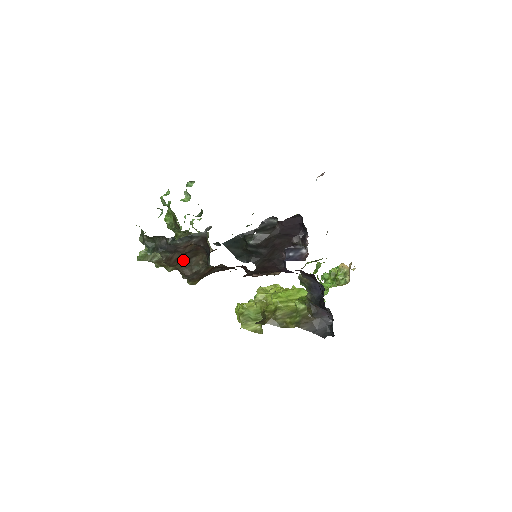
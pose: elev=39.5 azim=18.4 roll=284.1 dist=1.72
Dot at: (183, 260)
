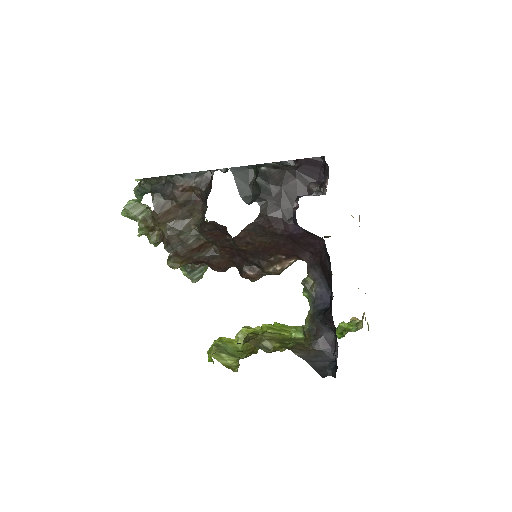
Dot at: (174, 220)
